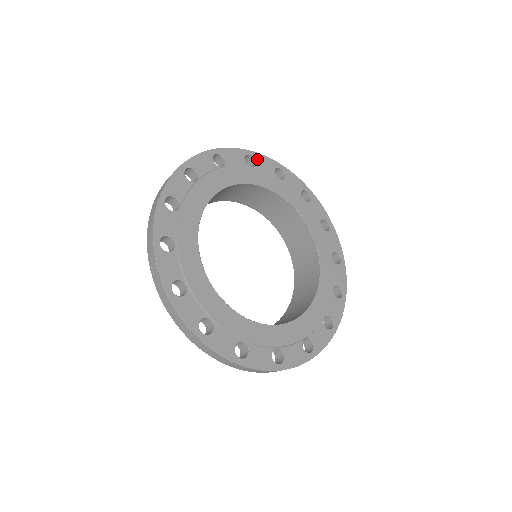
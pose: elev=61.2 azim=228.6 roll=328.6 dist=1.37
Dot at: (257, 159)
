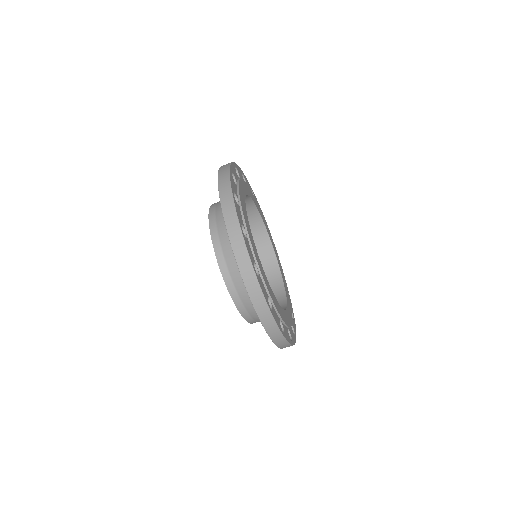
Dot at: occluded
